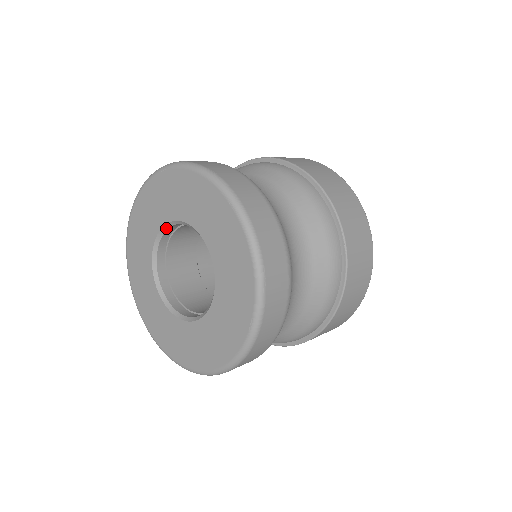
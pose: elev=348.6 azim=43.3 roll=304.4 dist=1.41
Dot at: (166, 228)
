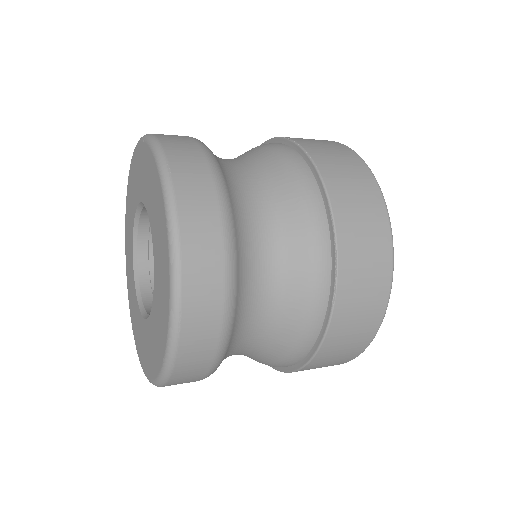
Dot at: (142, 205)
